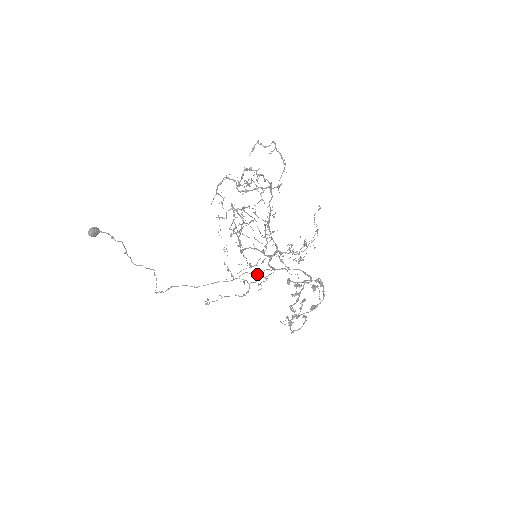
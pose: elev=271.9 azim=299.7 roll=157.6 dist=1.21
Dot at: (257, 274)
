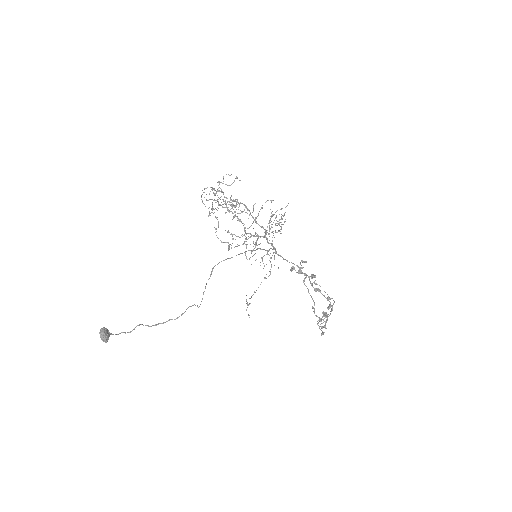
Dot at: (266, 250)
